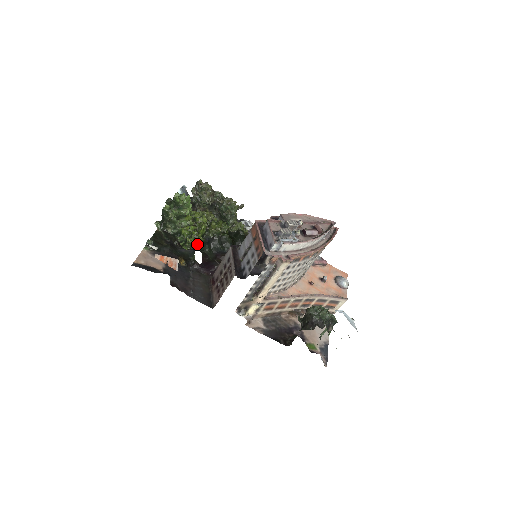
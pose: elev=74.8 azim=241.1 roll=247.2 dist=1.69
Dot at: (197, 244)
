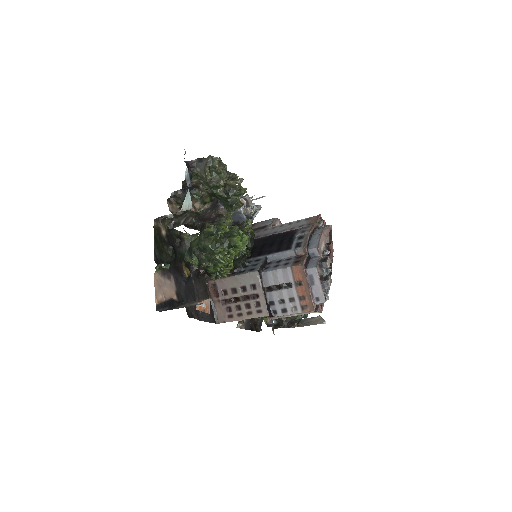
Dot at: (226, 272)
